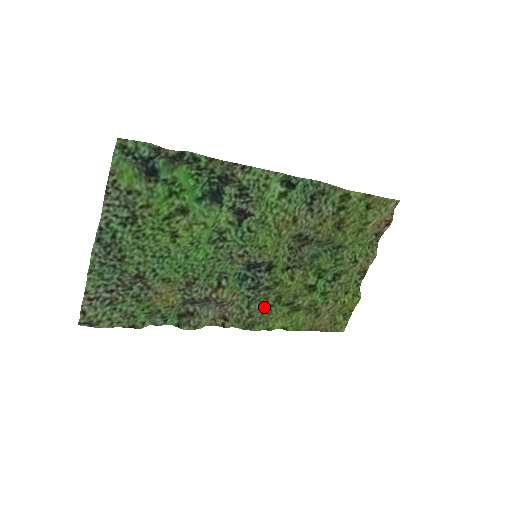
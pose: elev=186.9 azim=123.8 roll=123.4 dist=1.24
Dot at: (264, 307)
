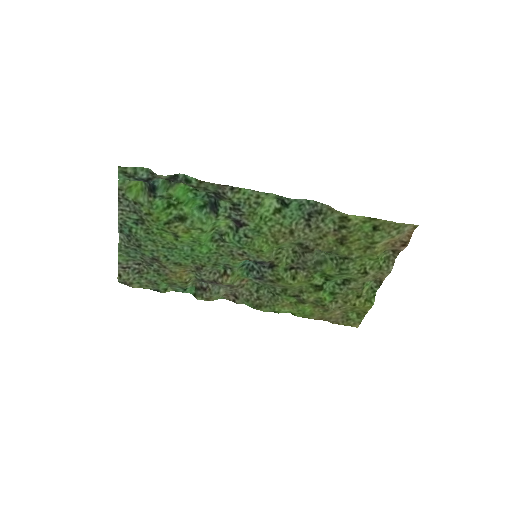
Dot at: (272, 294)
